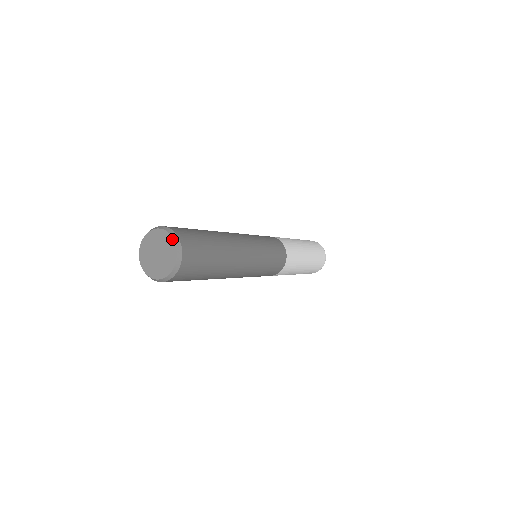
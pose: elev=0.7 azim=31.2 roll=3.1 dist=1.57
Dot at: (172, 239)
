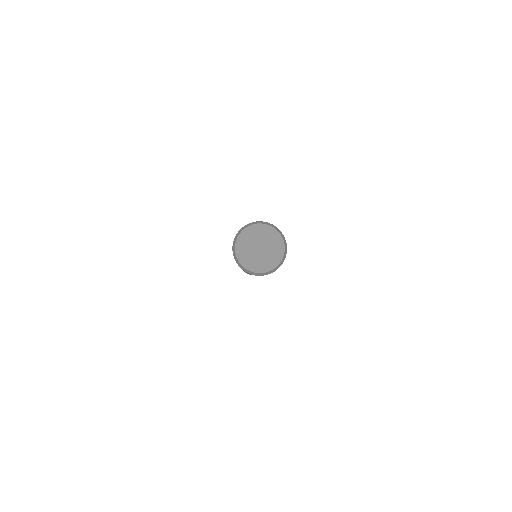
Dot at: (276, 231)
